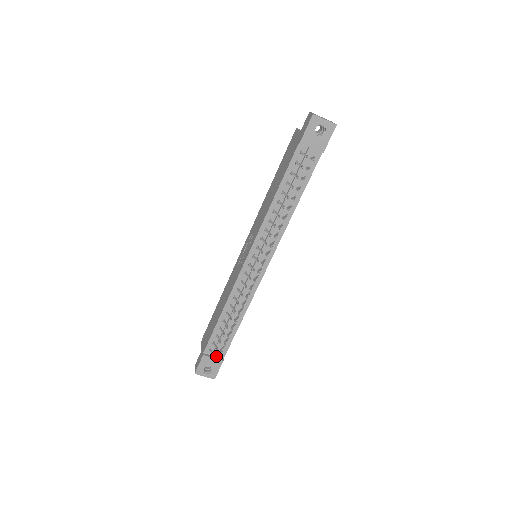
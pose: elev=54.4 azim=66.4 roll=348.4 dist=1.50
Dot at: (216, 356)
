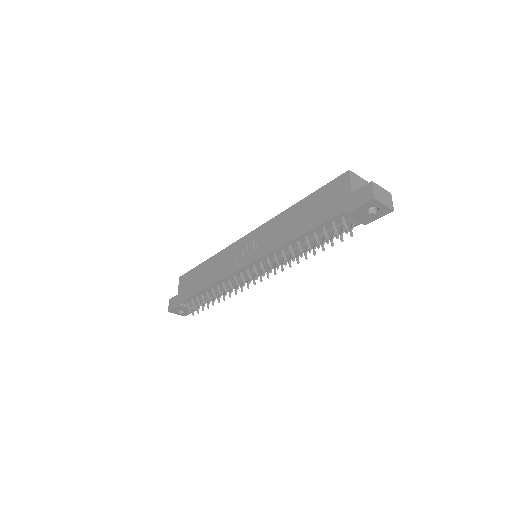
Dot at: occluded
